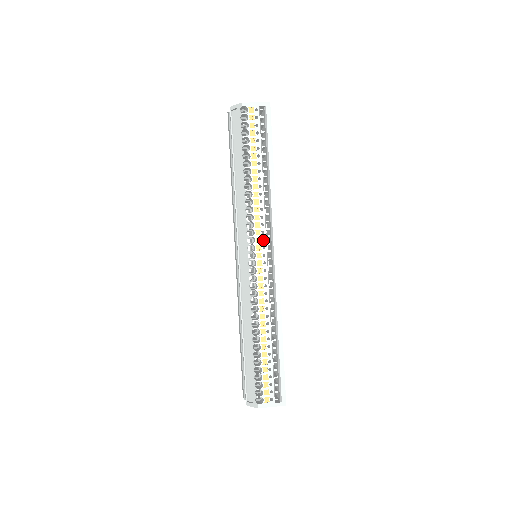
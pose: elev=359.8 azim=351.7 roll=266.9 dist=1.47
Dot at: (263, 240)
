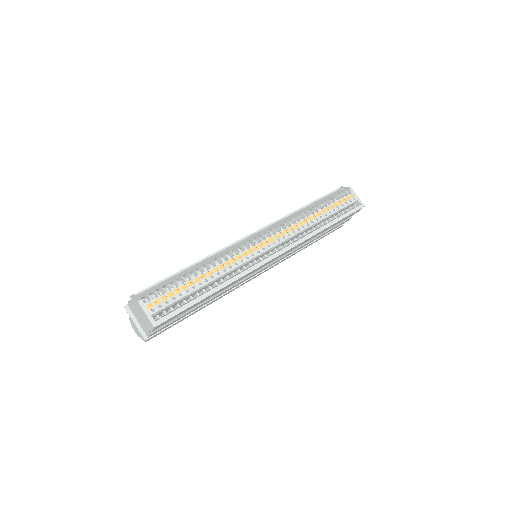
Dot at: occluded
